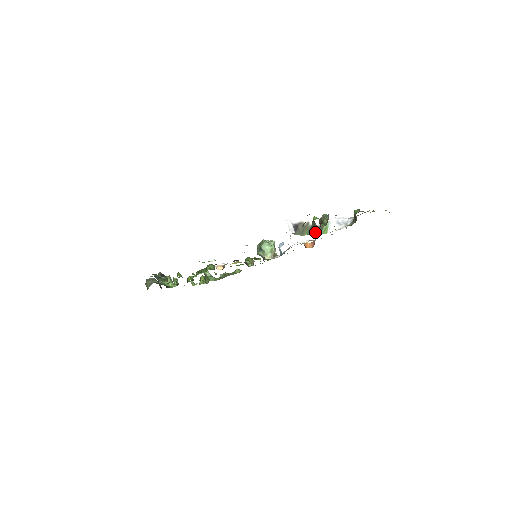
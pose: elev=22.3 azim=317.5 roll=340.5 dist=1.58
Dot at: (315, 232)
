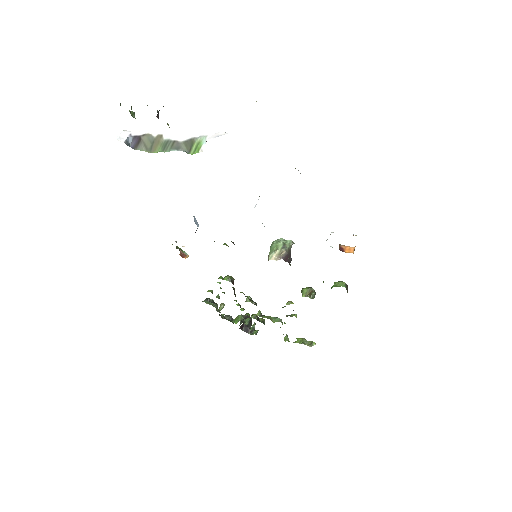
Dot at: (178, 150)
